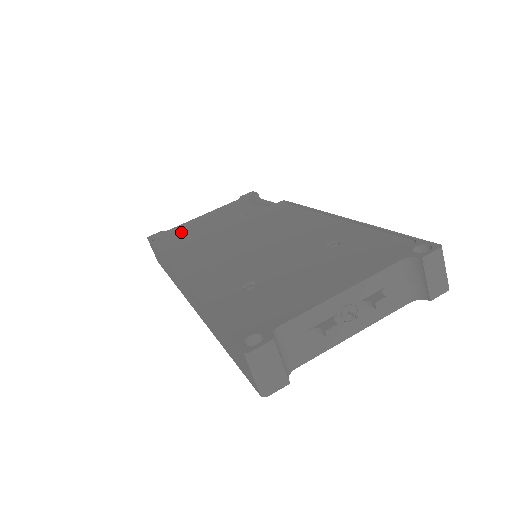
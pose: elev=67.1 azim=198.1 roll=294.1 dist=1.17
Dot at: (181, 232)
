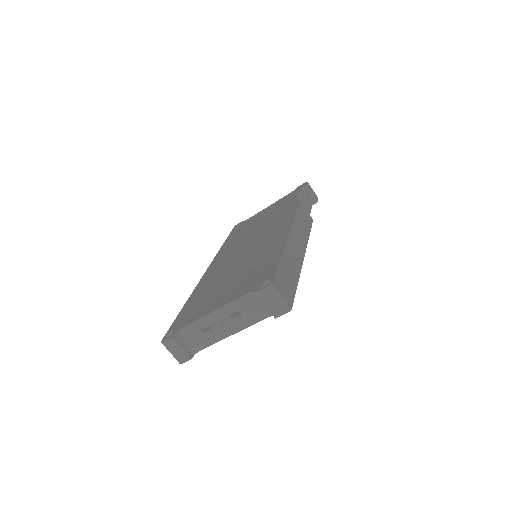
Dot at: (246, 225)
